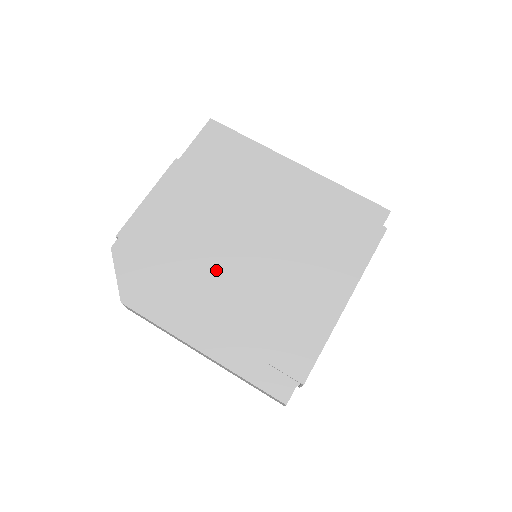
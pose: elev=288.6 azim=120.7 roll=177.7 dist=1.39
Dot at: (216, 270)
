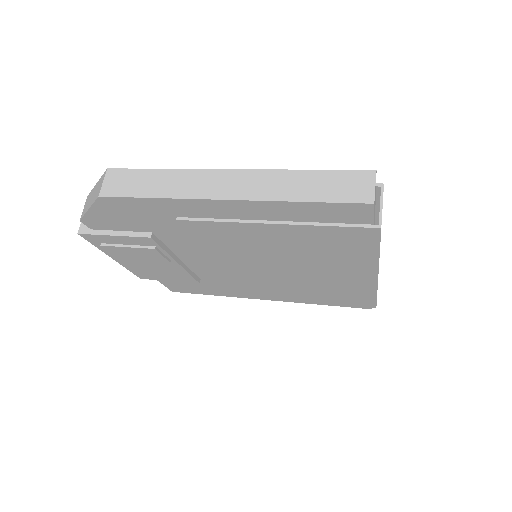
Dot at: occluded
